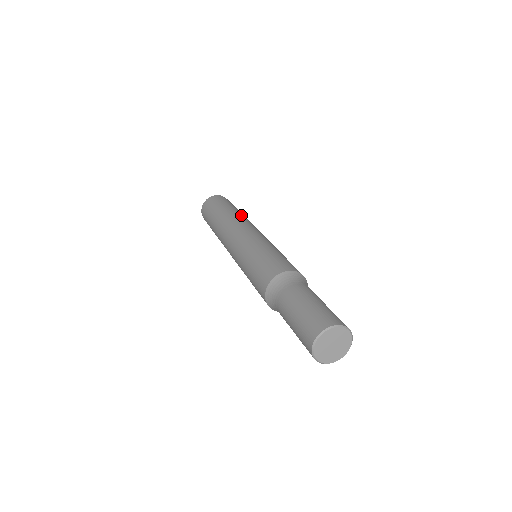
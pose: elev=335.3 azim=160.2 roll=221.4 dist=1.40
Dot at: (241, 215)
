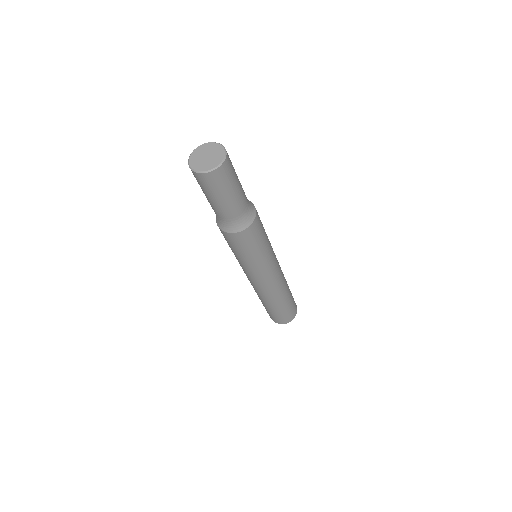
Dot at: occluded
